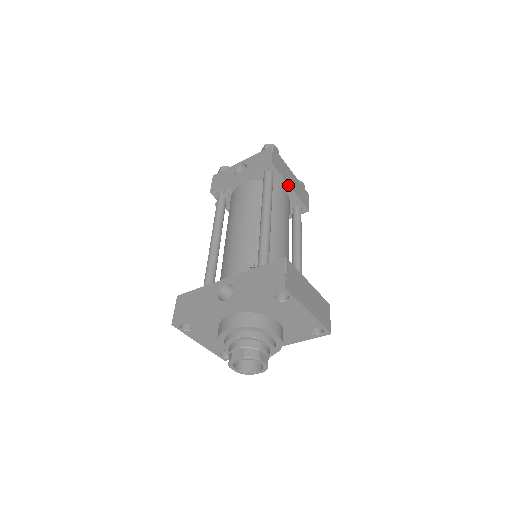
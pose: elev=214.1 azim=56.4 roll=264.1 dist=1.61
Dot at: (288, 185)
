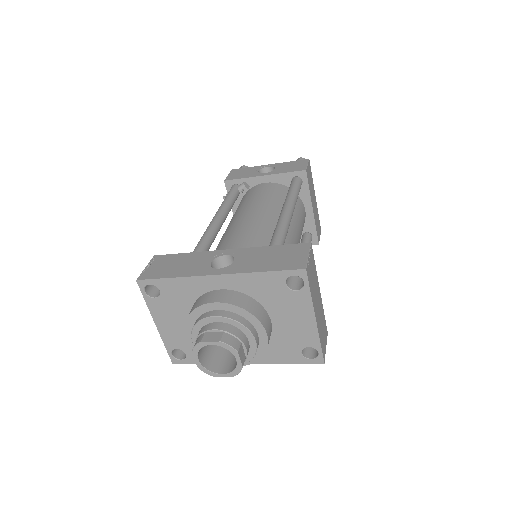
Dot at: (311, 204)
